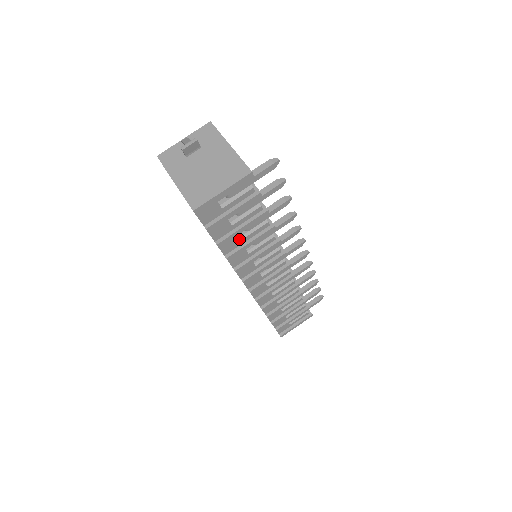
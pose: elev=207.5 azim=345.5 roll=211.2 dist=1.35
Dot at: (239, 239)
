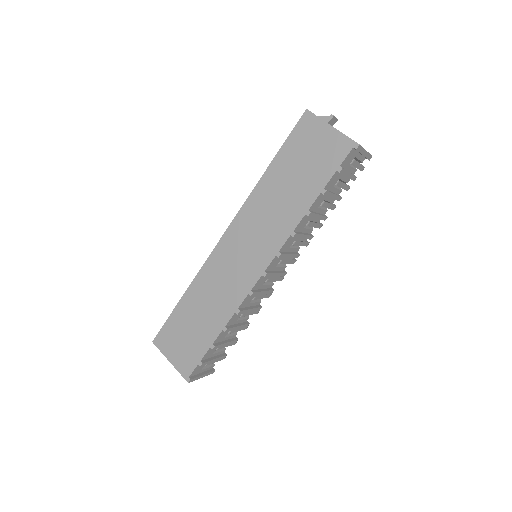
Dot at: (319, 205)
